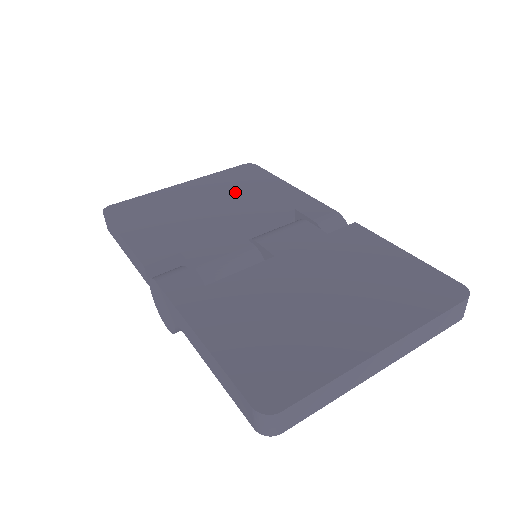
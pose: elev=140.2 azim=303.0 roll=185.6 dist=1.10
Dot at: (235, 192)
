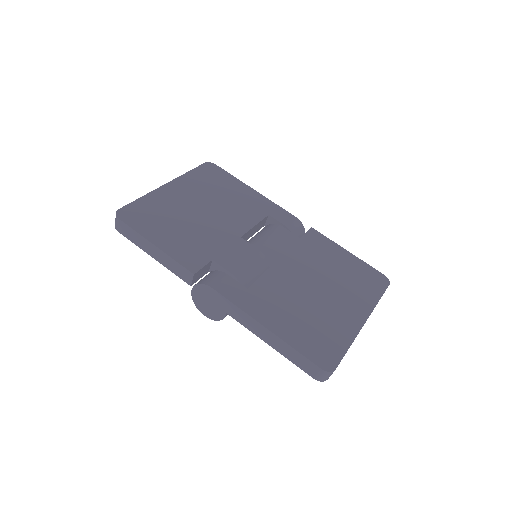
Dot at: (216, 196)
